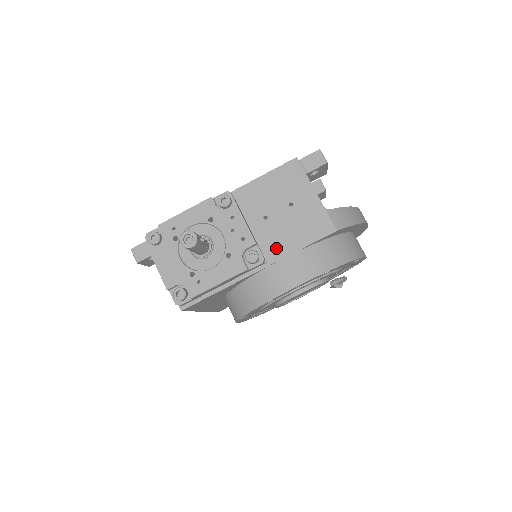
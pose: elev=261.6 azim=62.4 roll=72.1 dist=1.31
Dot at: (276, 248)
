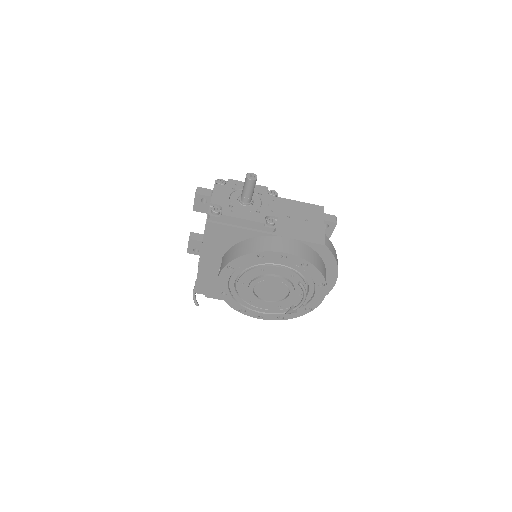
Dot at: (285, 231)
